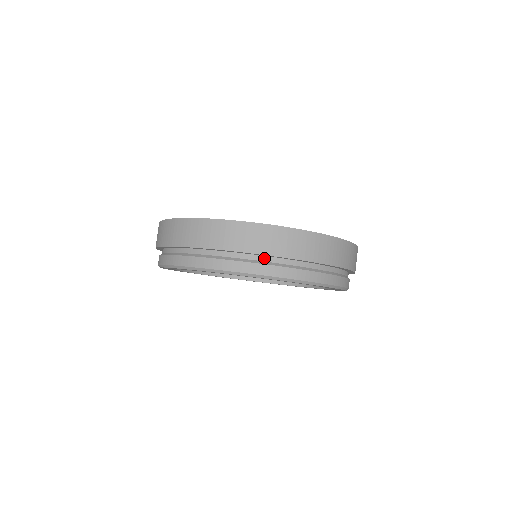
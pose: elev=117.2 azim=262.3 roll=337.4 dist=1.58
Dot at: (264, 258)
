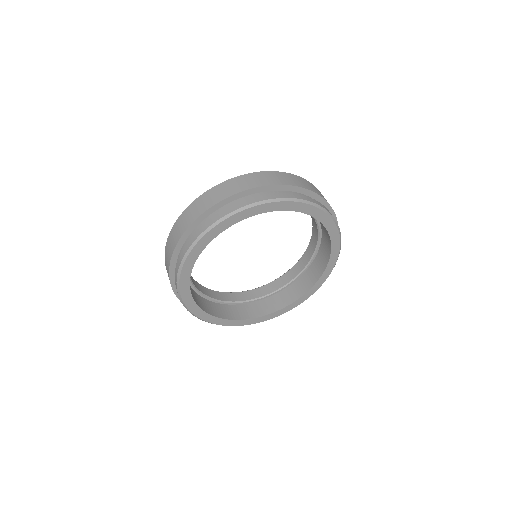
Dot at: (248, 197)
